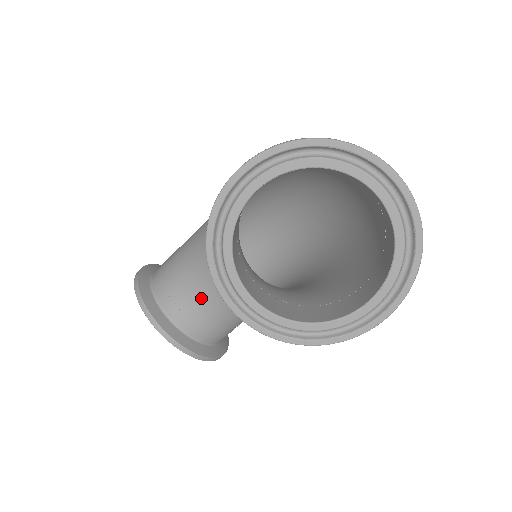
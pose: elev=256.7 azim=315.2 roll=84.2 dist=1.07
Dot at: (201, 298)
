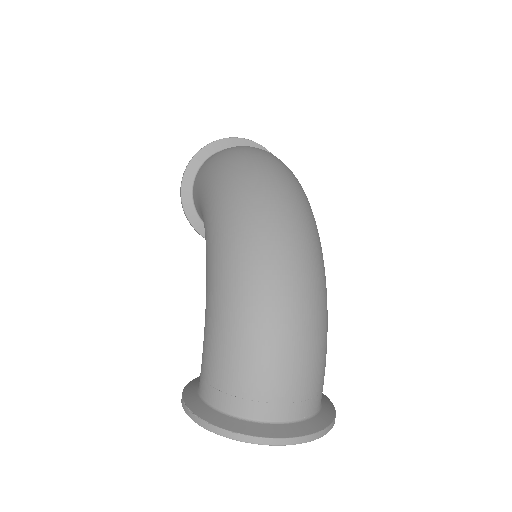
Dot at: occluded
